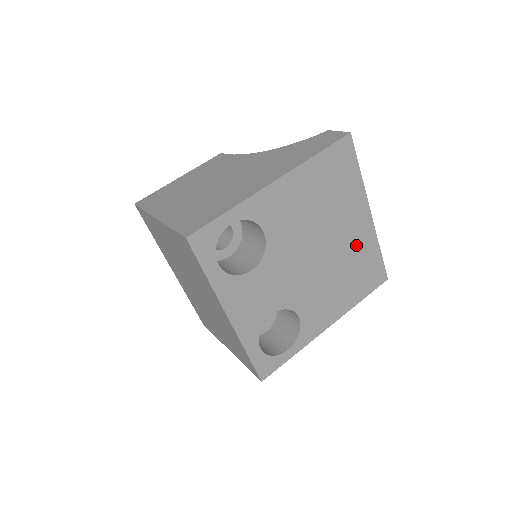
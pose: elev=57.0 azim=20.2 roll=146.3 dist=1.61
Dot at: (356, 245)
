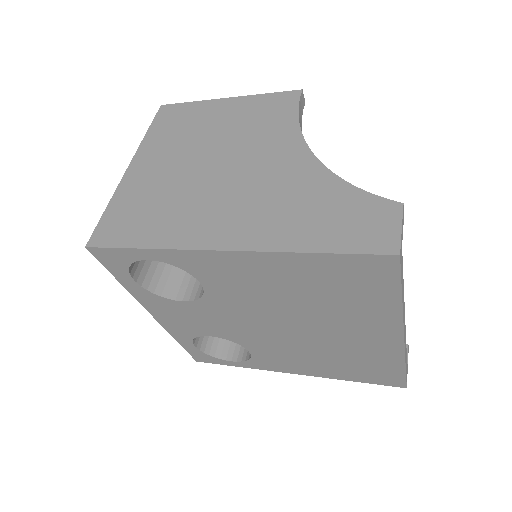
Dot at: (361, 348)
